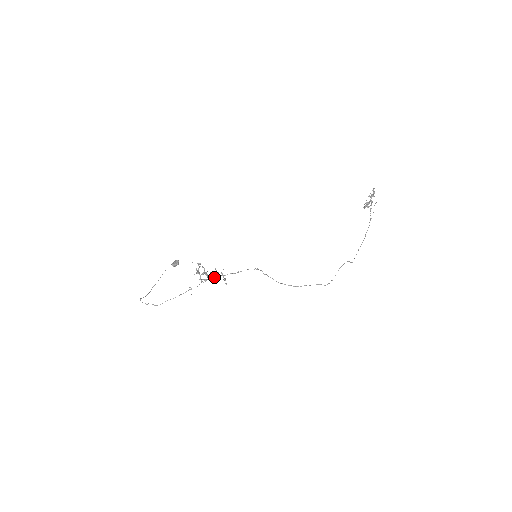
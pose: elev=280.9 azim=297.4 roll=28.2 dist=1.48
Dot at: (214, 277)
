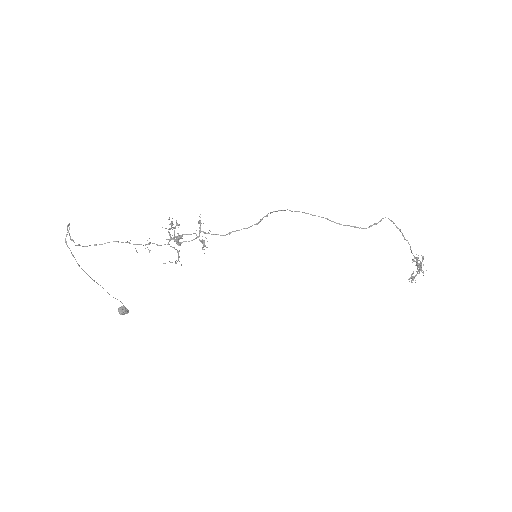
Dot at: (191, 234)
